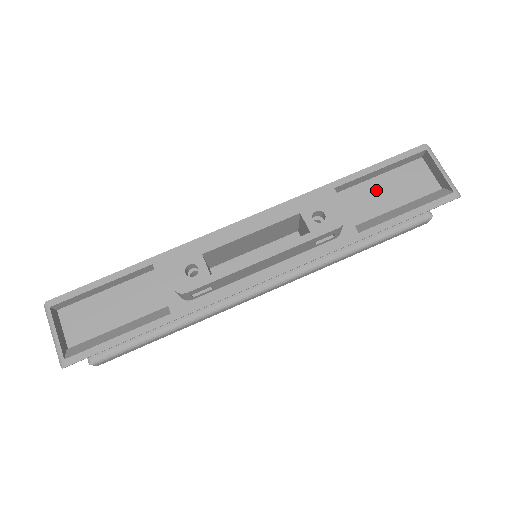
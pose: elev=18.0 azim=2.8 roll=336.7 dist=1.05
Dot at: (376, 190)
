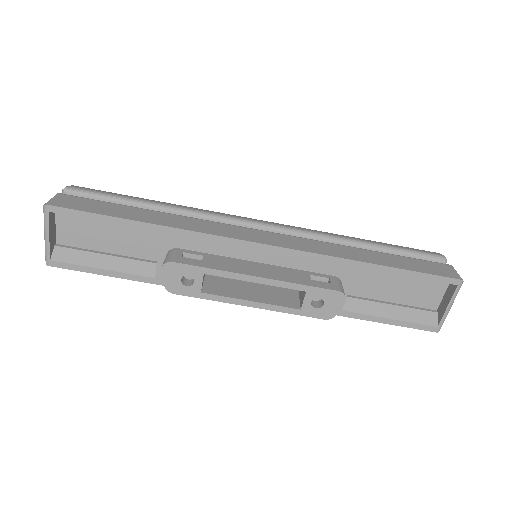
Dot at: (390, 279)
